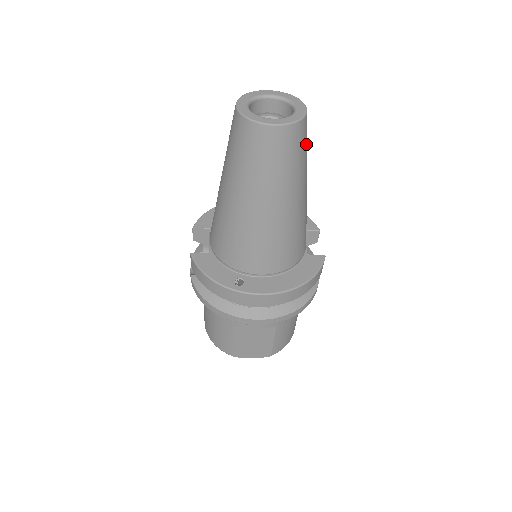
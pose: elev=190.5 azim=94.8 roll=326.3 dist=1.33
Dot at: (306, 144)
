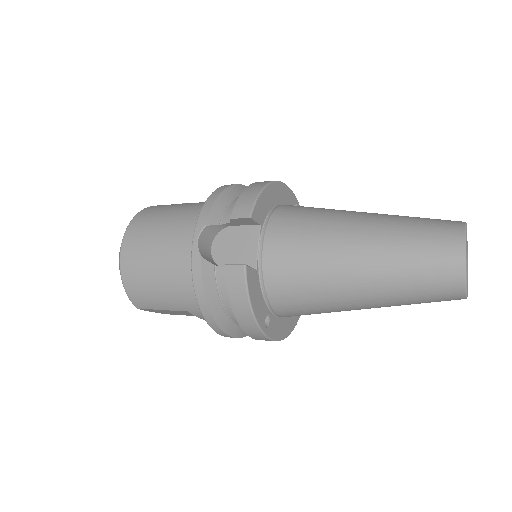
Dot at: occluded
